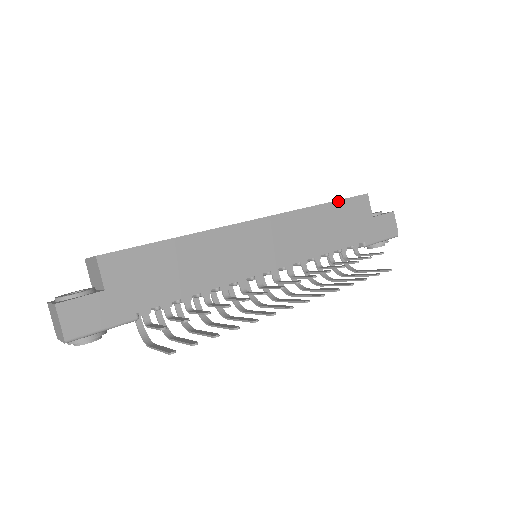
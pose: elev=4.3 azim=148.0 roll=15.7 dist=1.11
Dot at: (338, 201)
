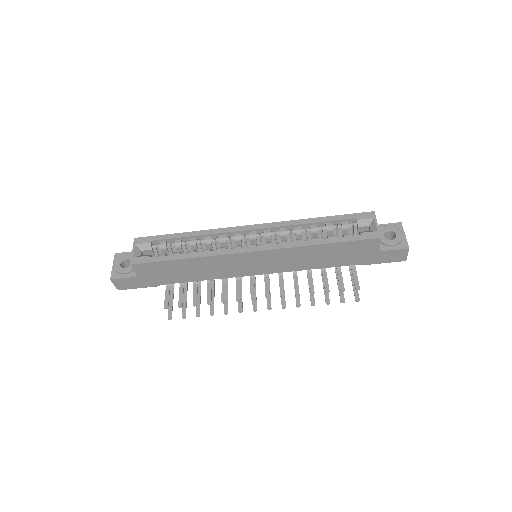
Dot at: (341, 242)
